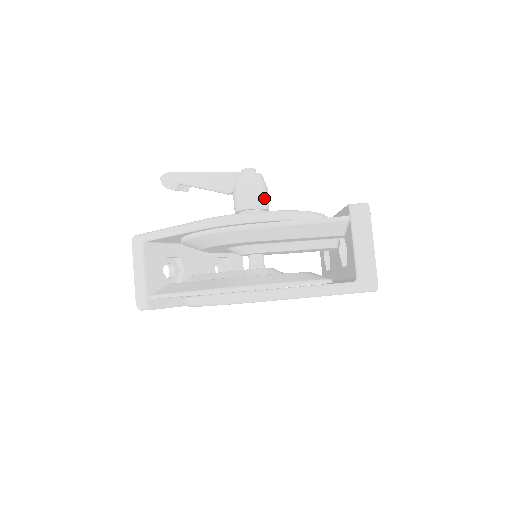
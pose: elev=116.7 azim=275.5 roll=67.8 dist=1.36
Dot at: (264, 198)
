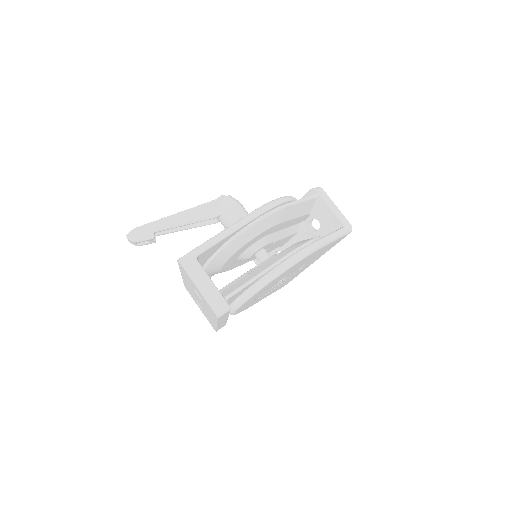
Dot at: occluded
